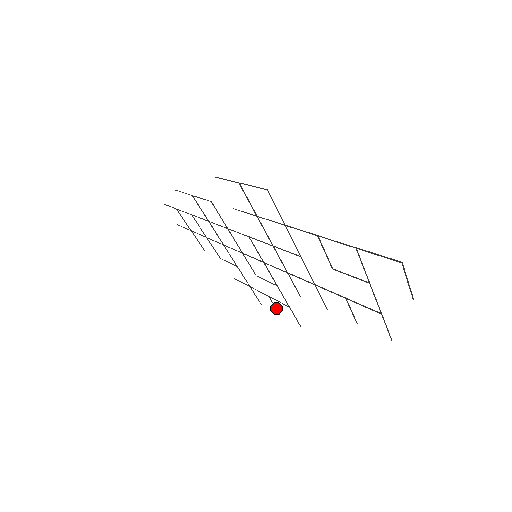
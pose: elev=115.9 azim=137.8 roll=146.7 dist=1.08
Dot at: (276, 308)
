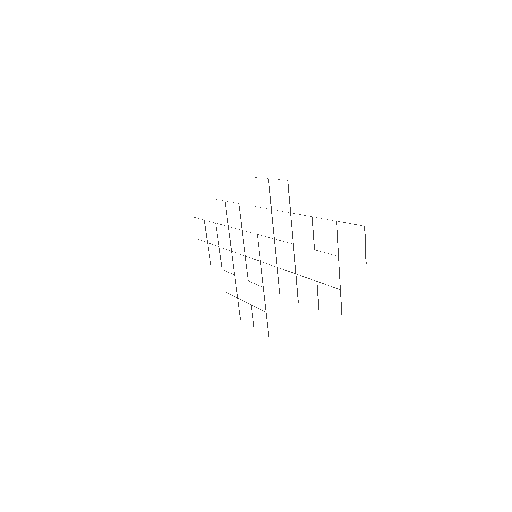
Dot at: occluded
